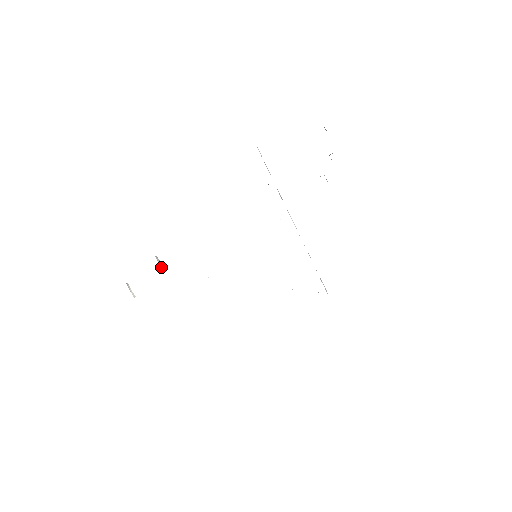
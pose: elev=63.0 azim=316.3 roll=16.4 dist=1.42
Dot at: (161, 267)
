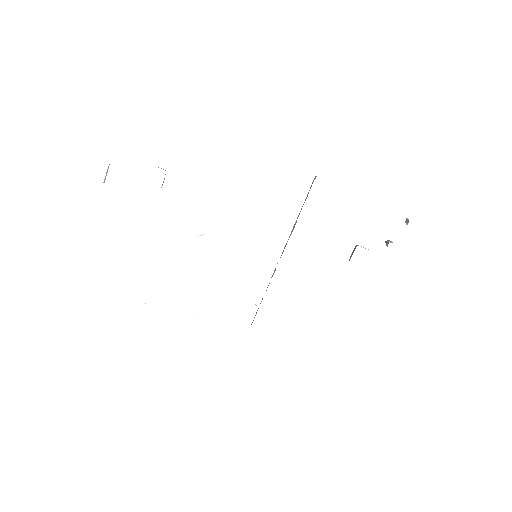
Dot at: (162, 185)
